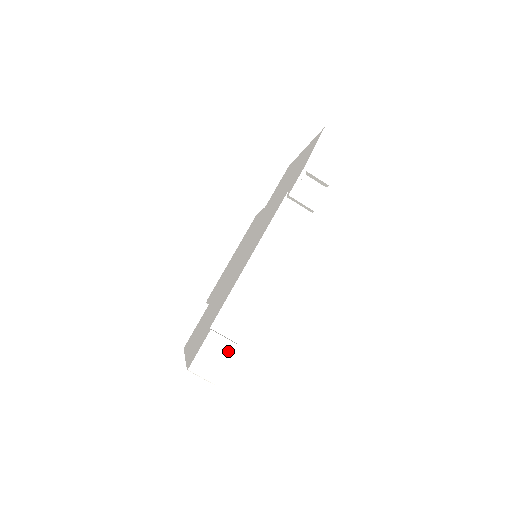
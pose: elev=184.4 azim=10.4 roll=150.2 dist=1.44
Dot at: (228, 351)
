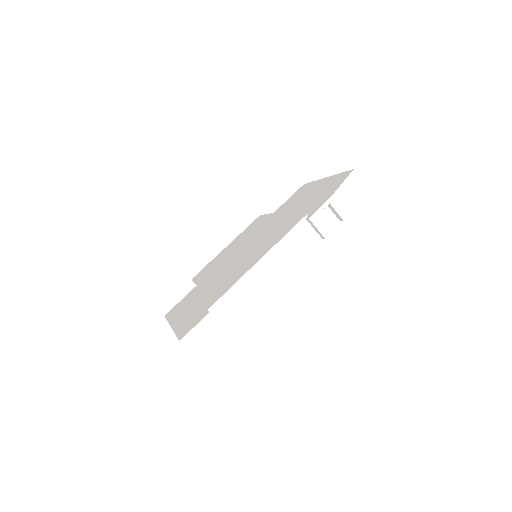
Dot at: (218, 334)
